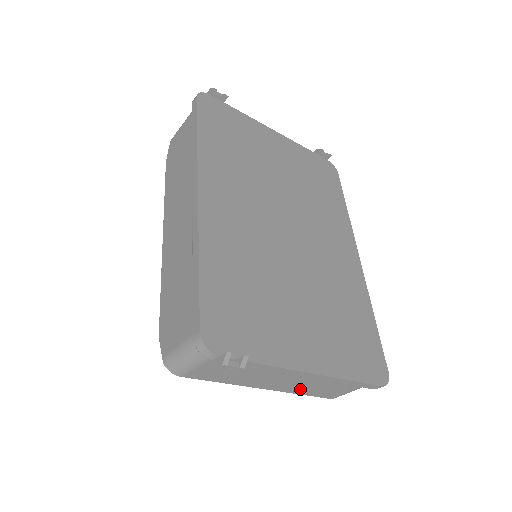
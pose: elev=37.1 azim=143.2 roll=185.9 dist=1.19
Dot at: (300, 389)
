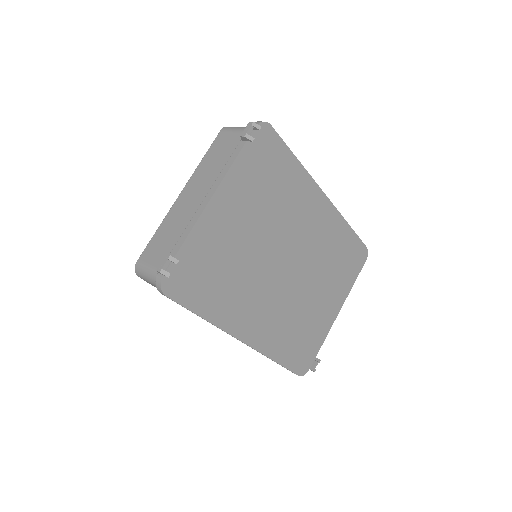
Dot at: occluded
